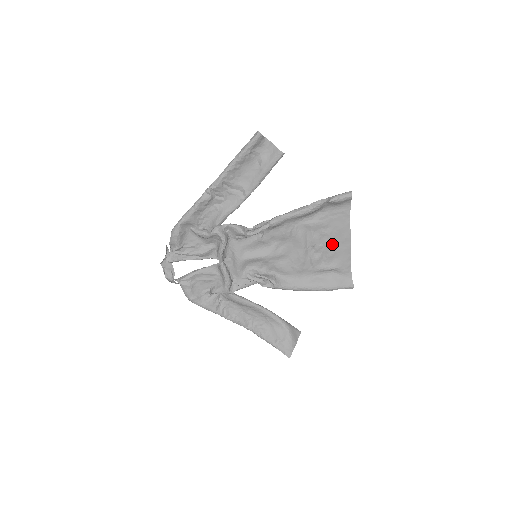
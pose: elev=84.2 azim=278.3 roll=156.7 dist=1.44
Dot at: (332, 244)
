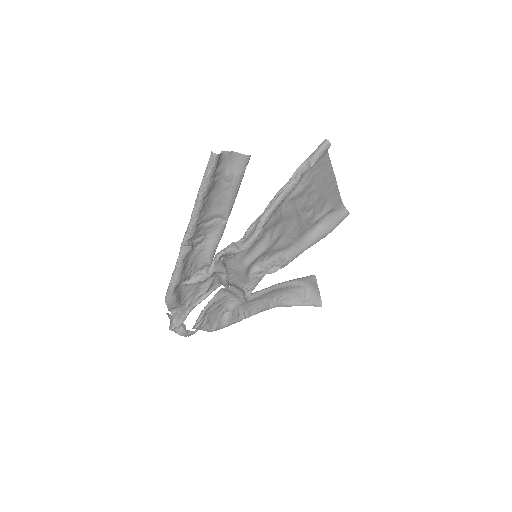
Dot at: (320, 195)
